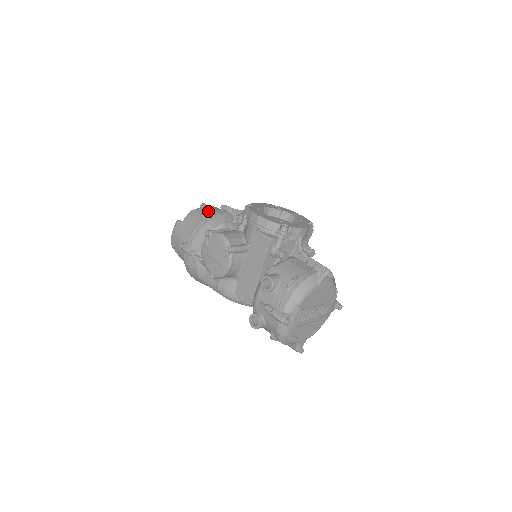
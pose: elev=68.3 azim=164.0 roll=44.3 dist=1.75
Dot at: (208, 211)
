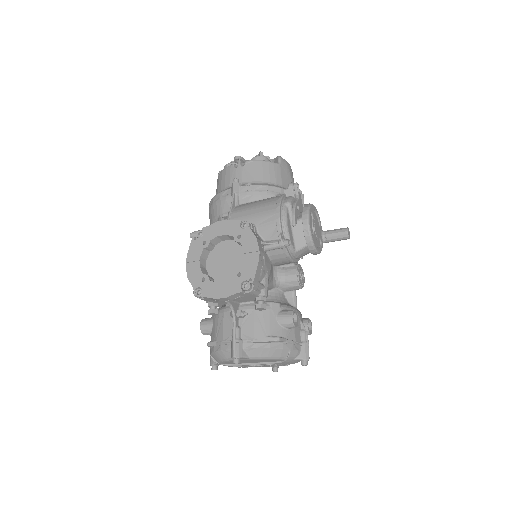
Dot at: (227, 179)
